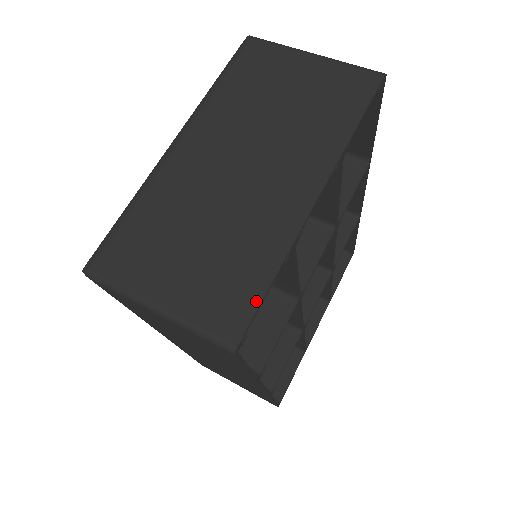
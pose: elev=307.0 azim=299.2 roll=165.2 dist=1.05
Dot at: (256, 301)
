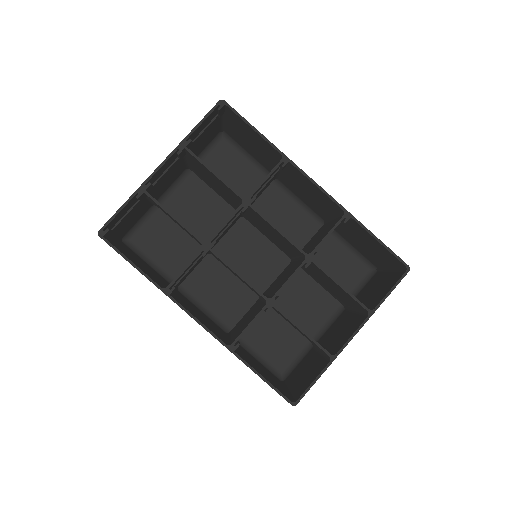
Dot at: (115, 214)
